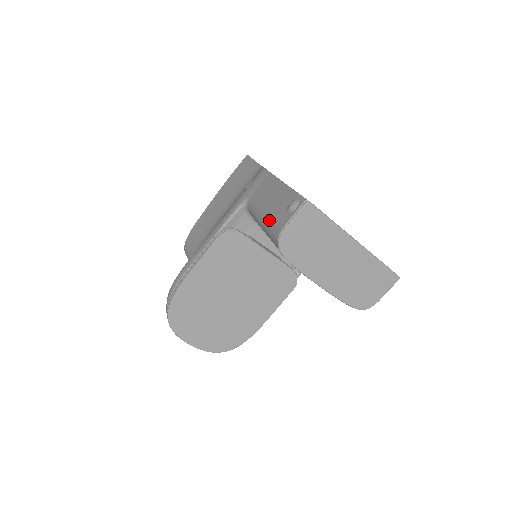
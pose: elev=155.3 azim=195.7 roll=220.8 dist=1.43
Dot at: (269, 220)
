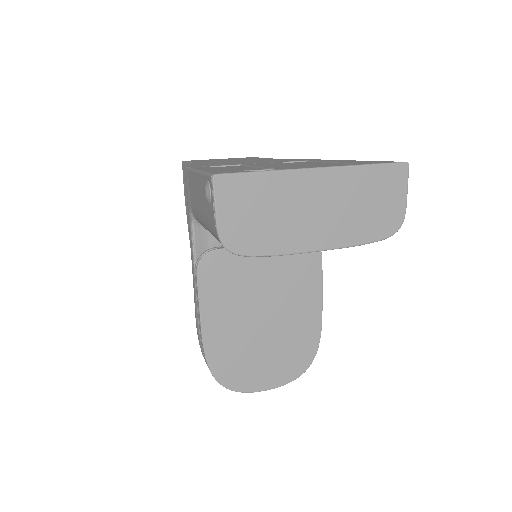
Dot at: (207, 225)
